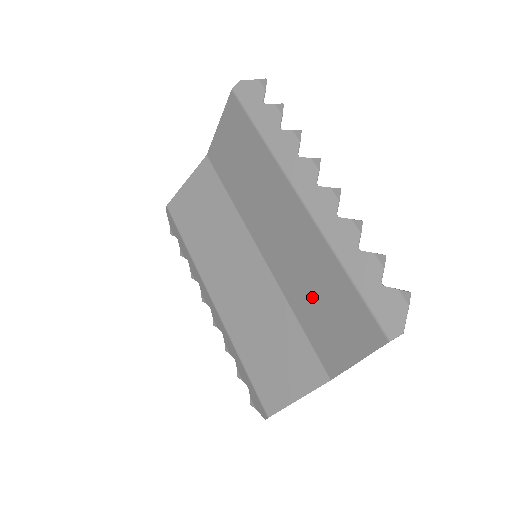
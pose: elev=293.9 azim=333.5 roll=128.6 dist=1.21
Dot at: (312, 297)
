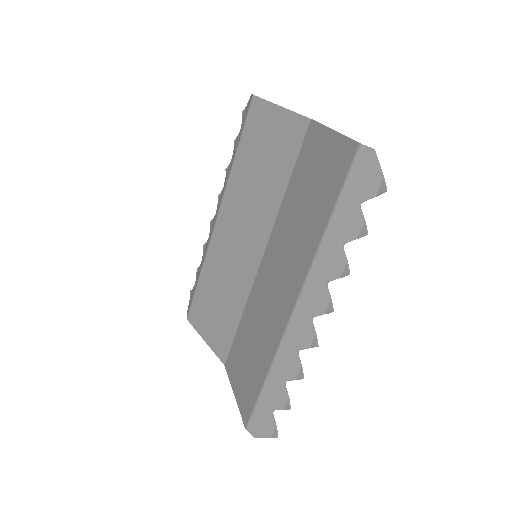
Dot at: (252, 336)
